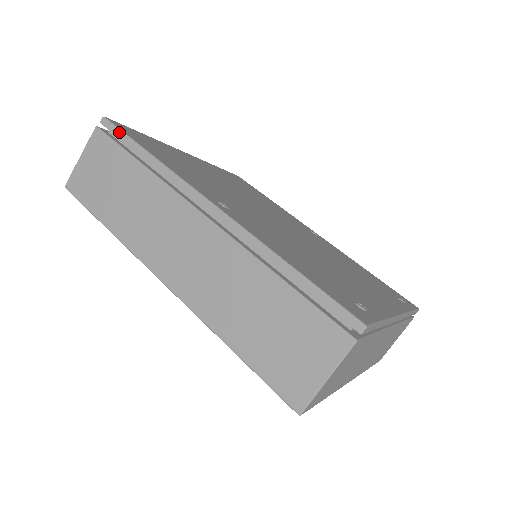
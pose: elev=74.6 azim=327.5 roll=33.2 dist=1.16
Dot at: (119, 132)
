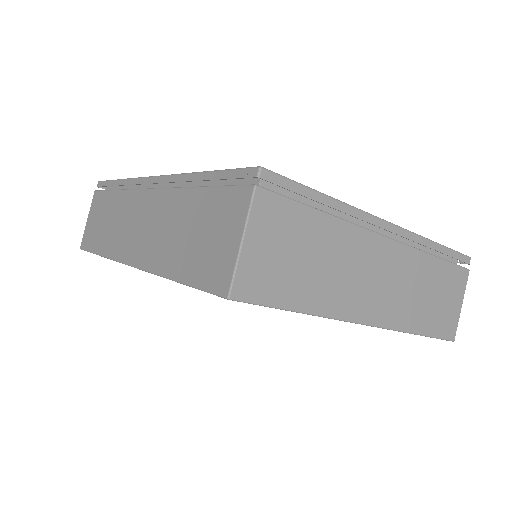
Dot at: (105, 182)
